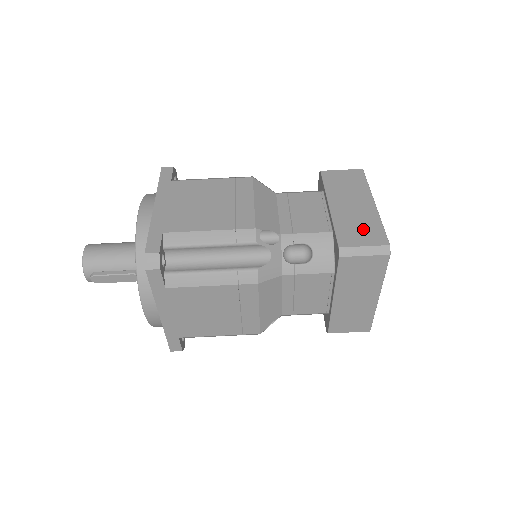
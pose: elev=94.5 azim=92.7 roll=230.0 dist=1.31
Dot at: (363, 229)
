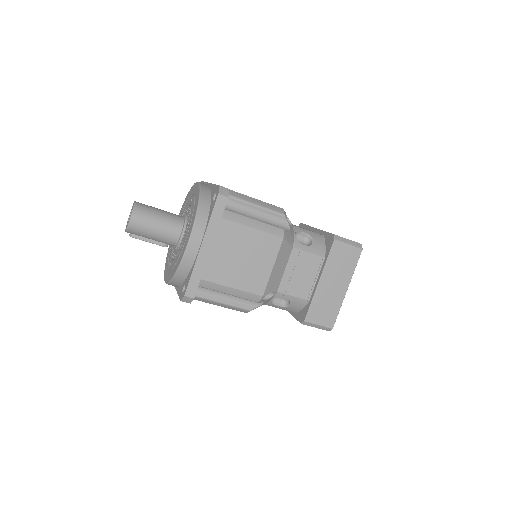
Dot at: (326, 311)
